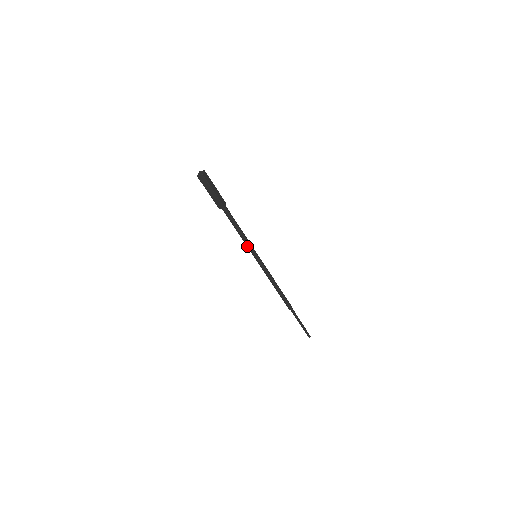
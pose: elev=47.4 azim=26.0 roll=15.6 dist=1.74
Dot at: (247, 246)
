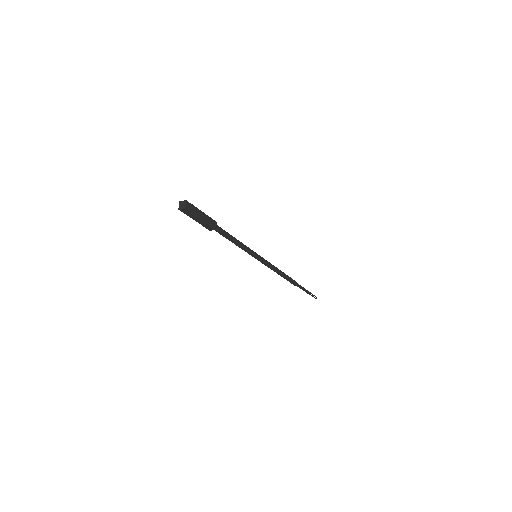
Dot at: occluded
